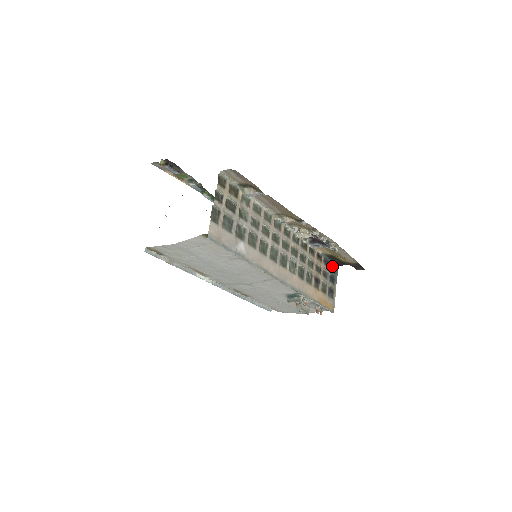
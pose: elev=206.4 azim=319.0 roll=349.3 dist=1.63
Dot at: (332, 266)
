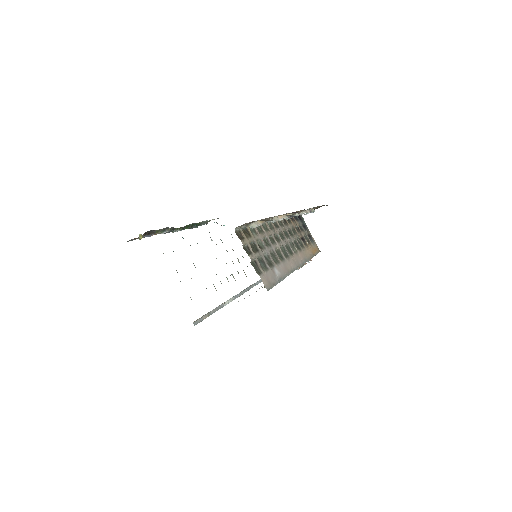
Dot at: (298, 216)
